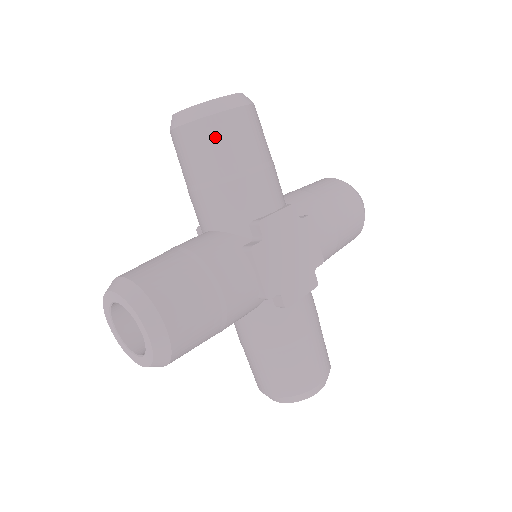
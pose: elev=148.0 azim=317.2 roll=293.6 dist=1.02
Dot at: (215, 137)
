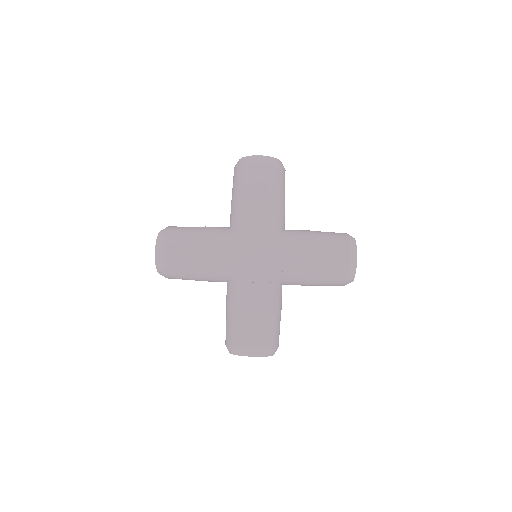
Dot at: (240, 175)
